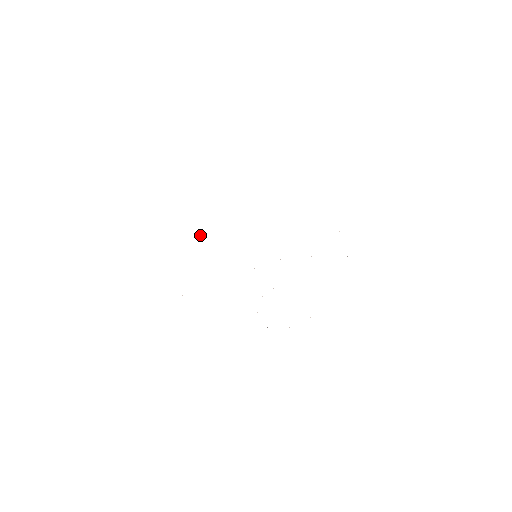
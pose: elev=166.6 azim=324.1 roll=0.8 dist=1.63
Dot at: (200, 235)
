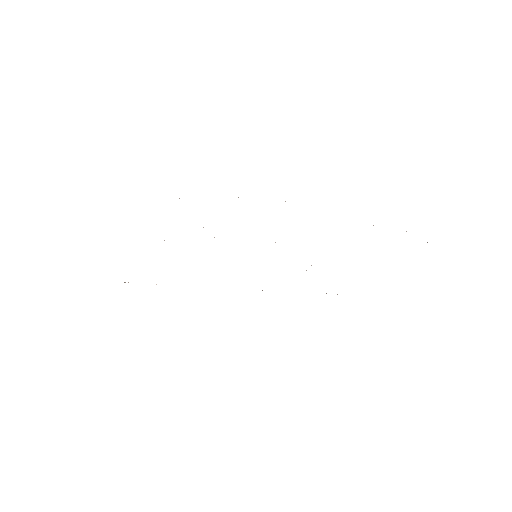
Dot at: occluded
